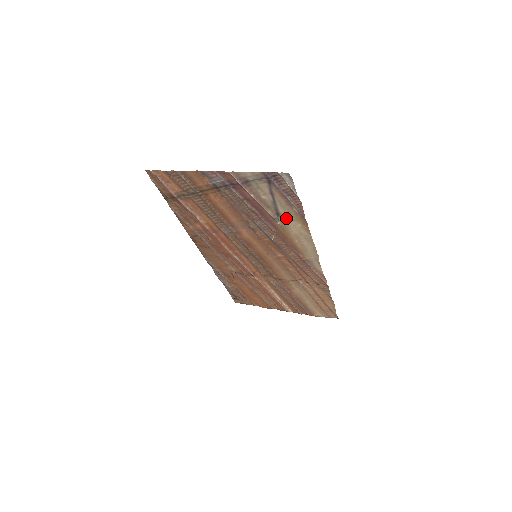
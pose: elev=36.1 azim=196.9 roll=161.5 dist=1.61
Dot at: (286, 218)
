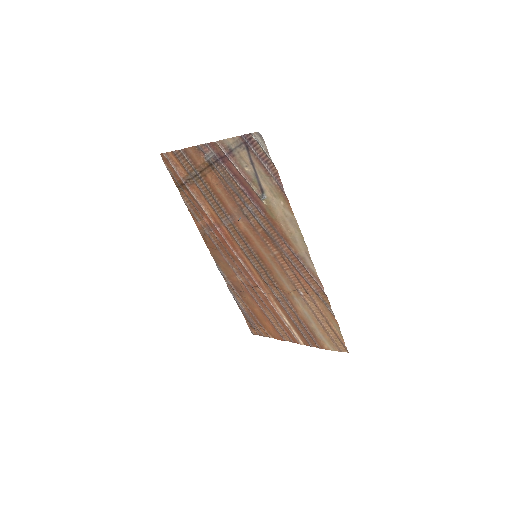
Dot at: (270, 195)
